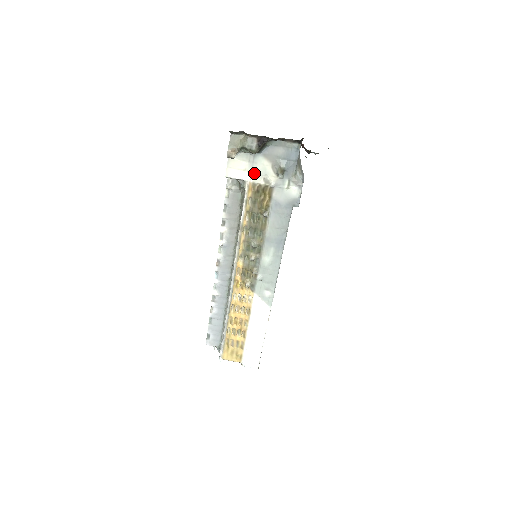
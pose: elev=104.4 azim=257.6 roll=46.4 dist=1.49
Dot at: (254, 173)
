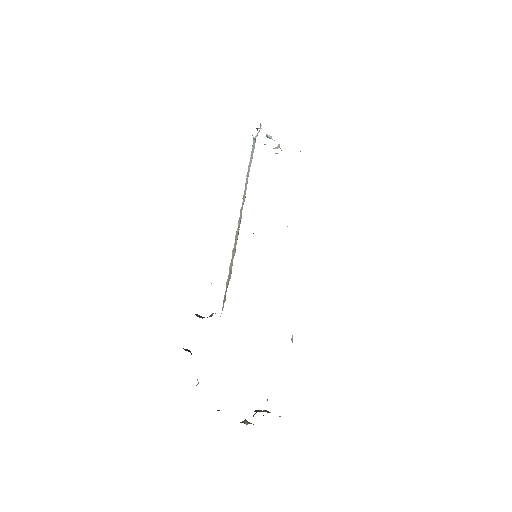
Dot at: occluded
